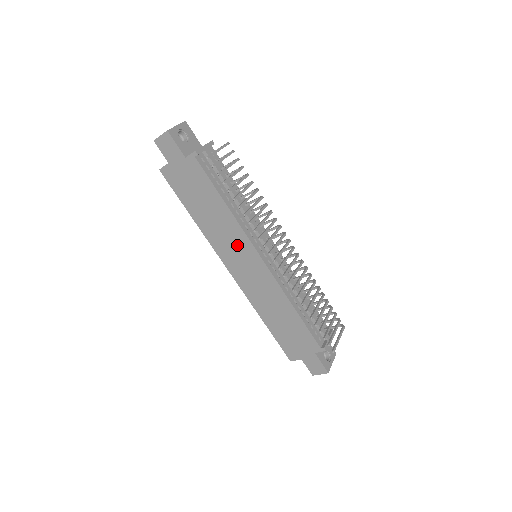
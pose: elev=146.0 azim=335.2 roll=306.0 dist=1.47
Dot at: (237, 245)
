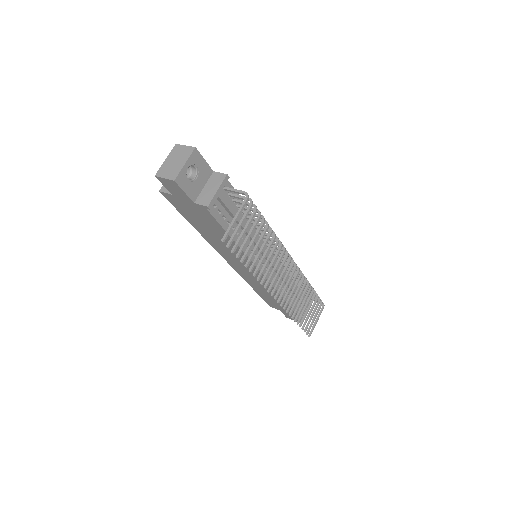
Dot at: (239, 258)
